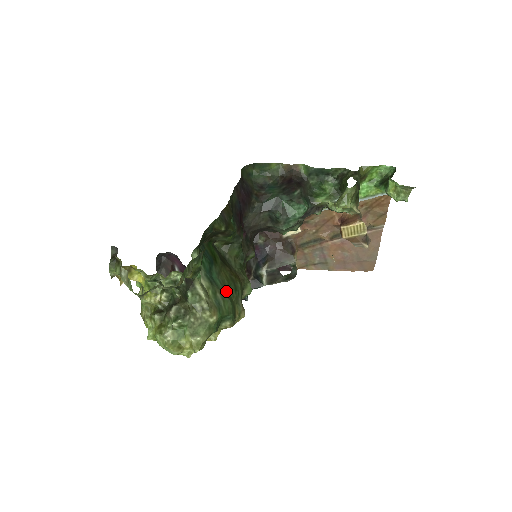
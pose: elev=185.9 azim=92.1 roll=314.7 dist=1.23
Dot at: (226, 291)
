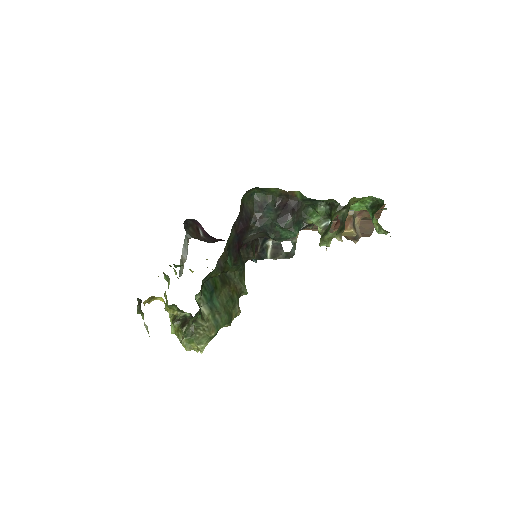
Dot at: (224, 309)
